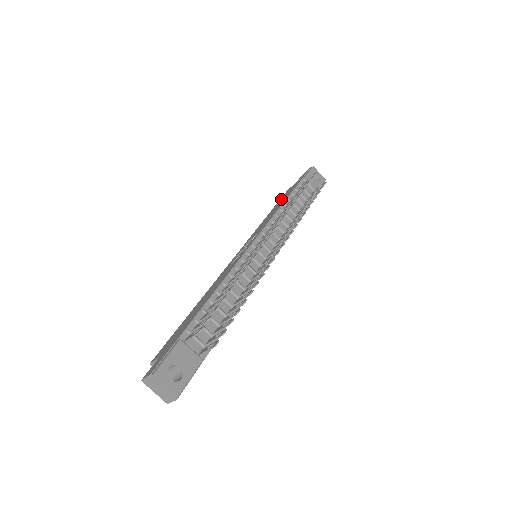
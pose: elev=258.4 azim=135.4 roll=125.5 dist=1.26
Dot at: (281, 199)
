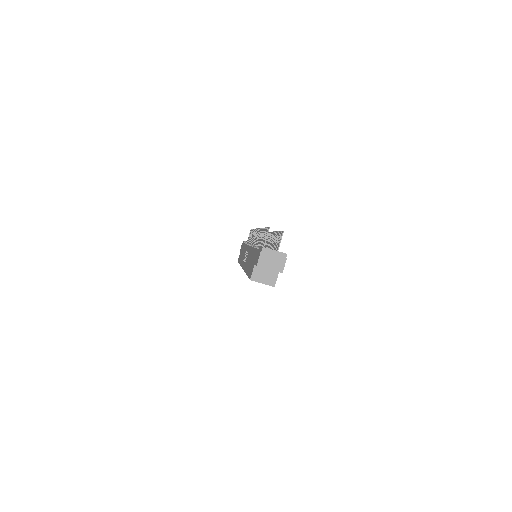
Dot at: occluded
